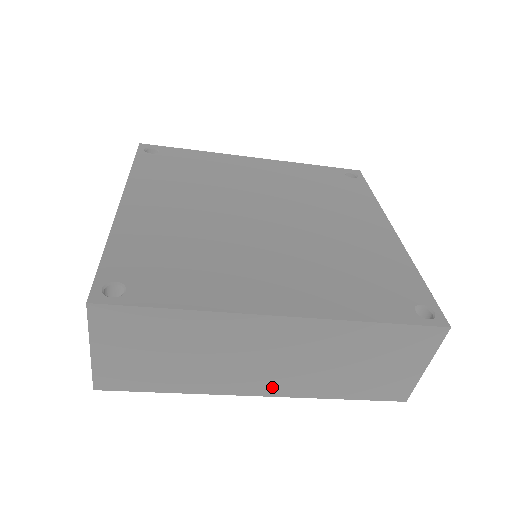
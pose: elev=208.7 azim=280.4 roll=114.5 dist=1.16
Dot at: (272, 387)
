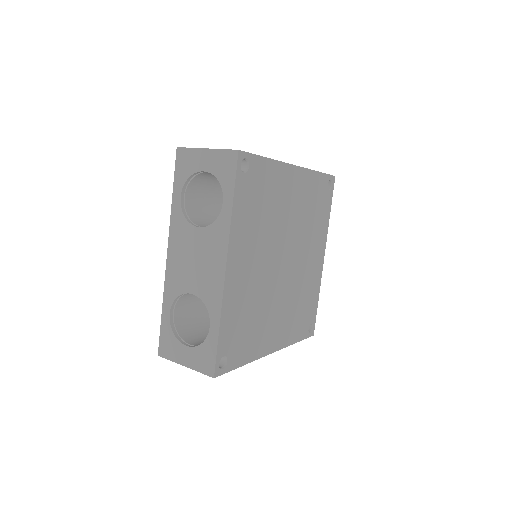
Dot at: occluded
